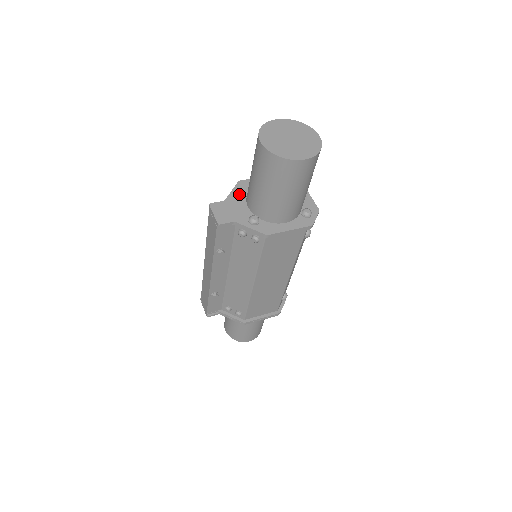
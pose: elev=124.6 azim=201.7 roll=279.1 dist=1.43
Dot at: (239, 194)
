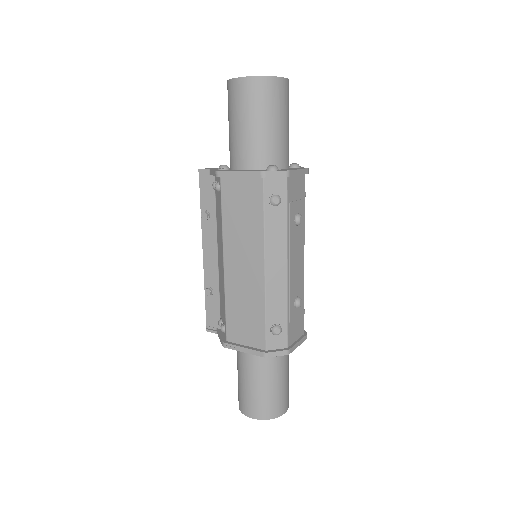
Dot at: occluded
